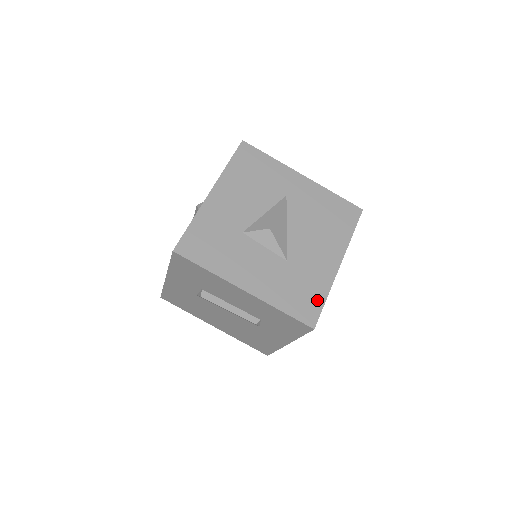
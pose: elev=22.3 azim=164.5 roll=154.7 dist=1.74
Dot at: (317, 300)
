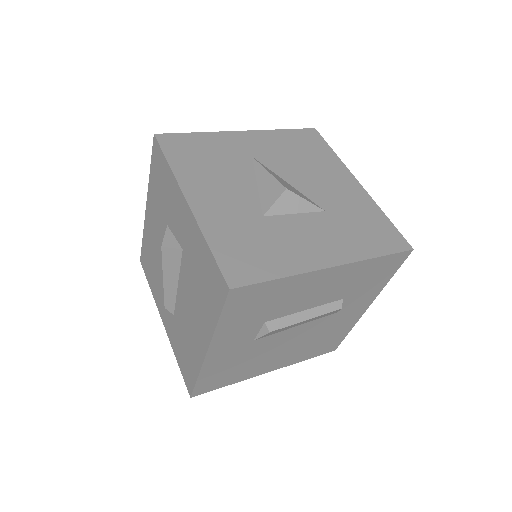
Dot at: (384, 224)
